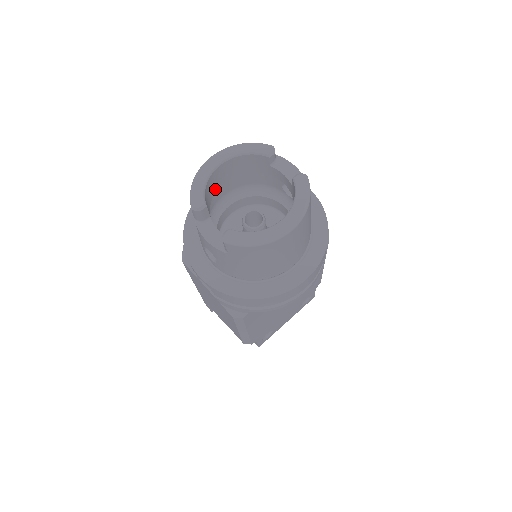
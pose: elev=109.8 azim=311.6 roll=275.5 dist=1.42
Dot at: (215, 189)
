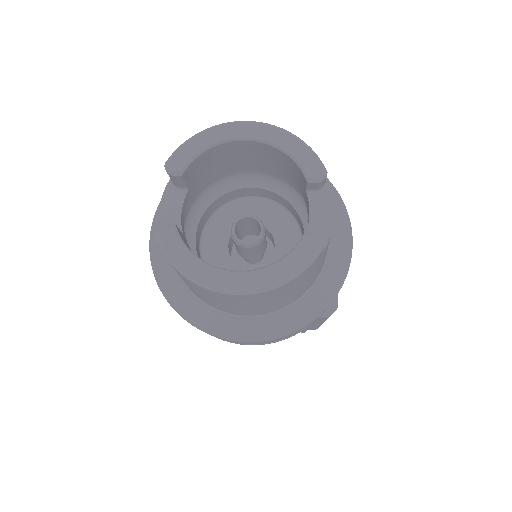
Dot at: (230, 161)
